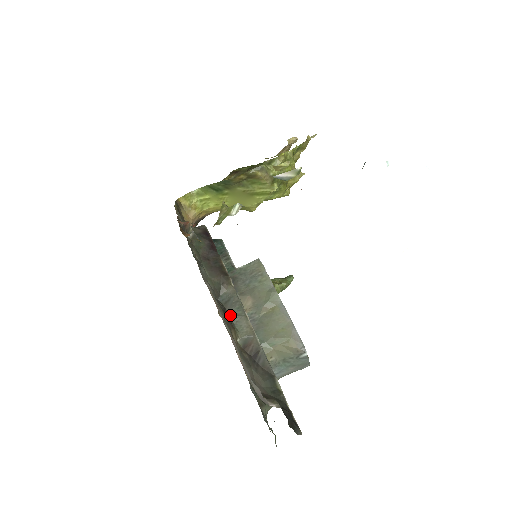
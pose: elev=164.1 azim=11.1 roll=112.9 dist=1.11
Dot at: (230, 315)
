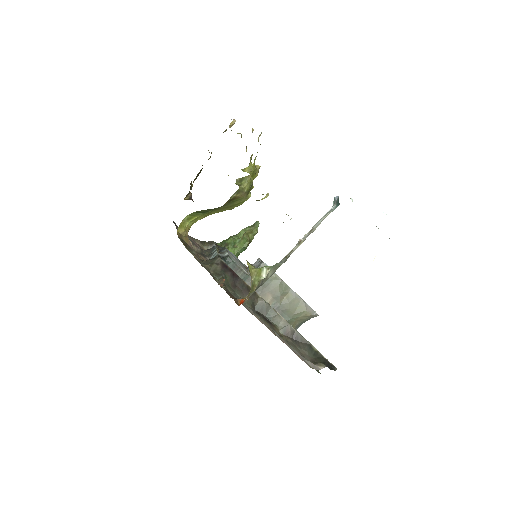
Dot at: (267, 318)
